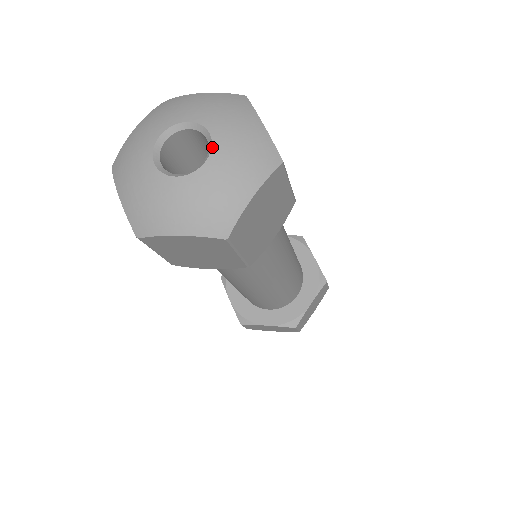
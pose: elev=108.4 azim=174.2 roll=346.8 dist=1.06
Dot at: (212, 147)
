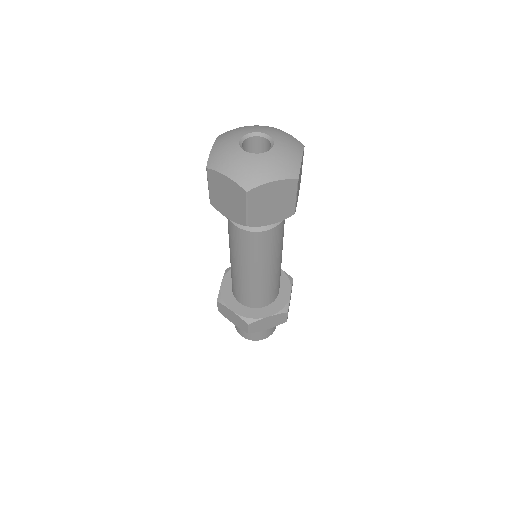
Dot at: (273, 139)
